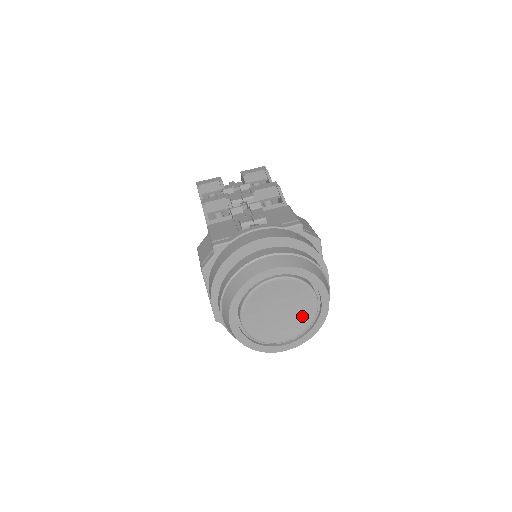
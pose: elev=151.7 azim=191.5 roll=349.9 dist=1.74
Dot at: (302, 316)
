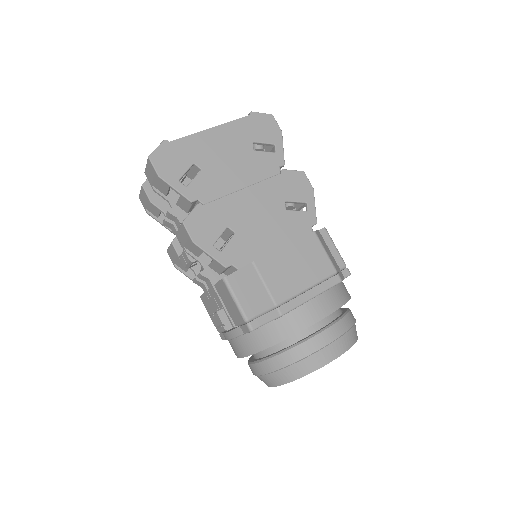
Dot at: occluded
